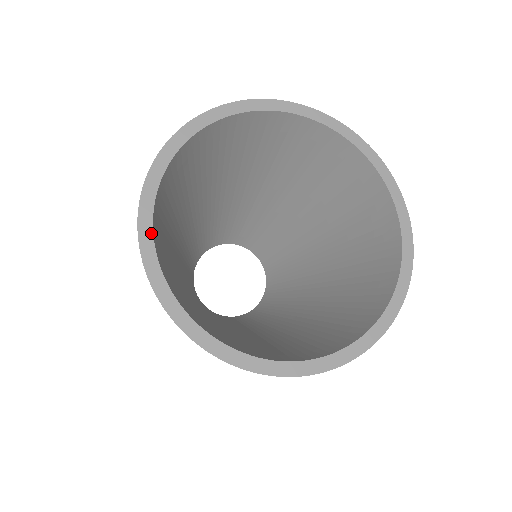
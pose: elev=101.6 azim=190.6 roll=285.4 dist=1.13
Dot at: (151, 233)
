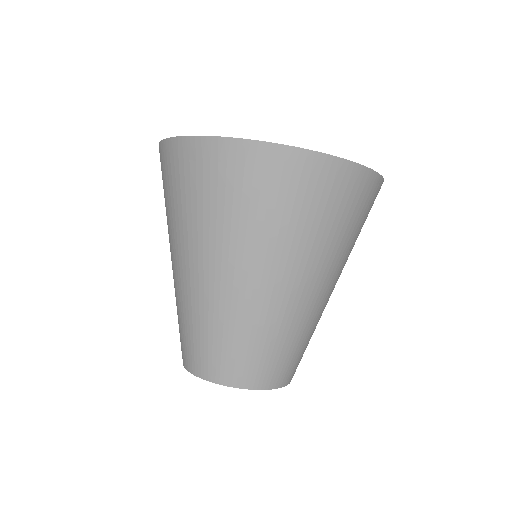
Dot at: occluded
